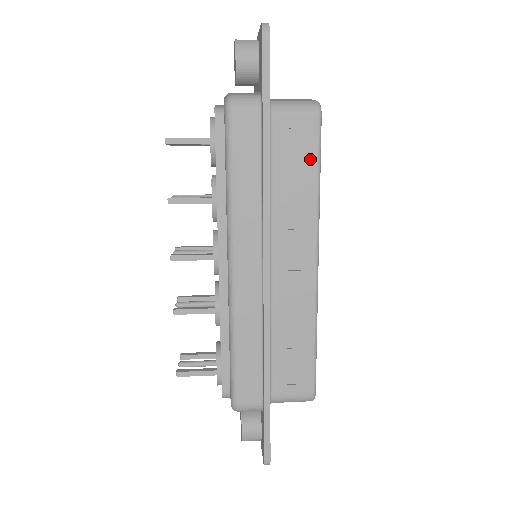
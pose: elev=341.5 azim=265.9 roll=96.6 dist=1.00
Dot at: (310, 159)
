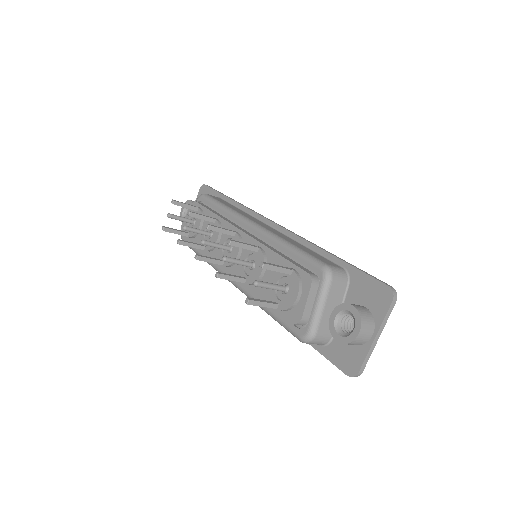
Dot at: occluded
